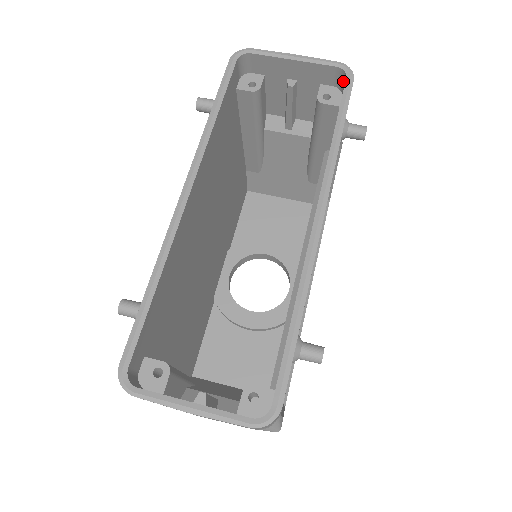
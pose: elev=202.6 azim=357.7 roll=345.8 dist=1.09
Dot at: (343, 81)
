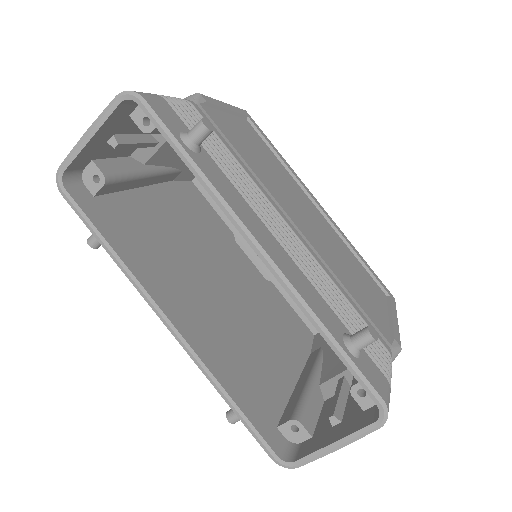
Dot at: occluded
